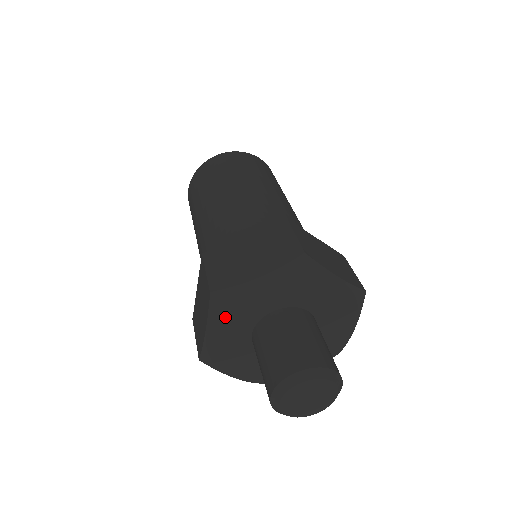
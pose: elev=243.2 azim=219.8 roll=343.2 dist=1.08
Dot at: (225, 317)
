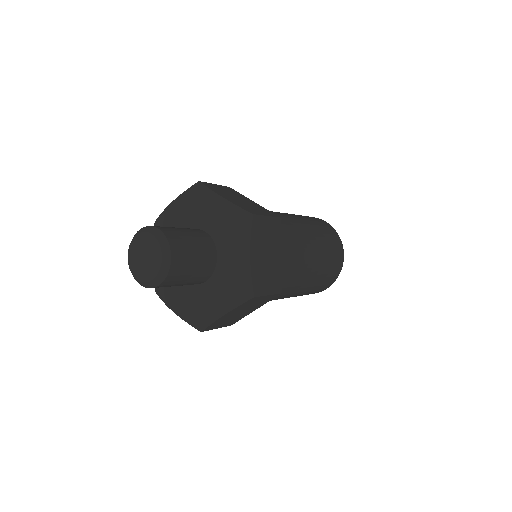
Dot at: occluded
